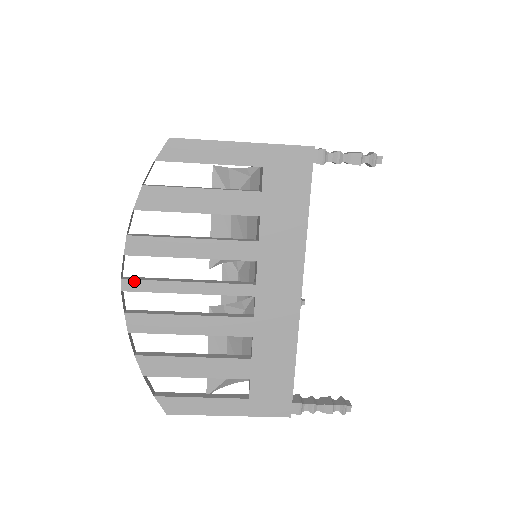
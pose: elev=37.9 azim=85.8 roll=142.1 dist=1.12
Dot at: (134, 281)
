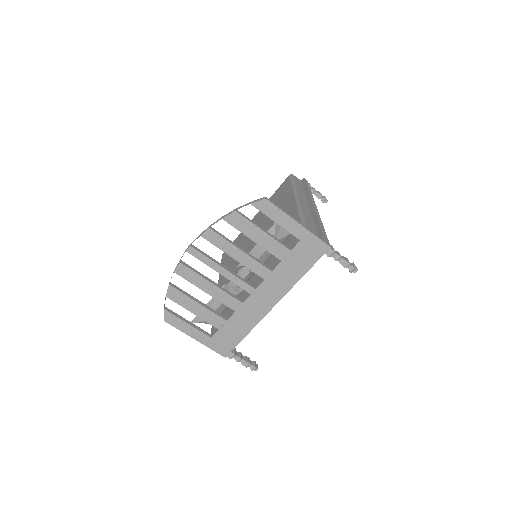
Dot at: (196, 251)
